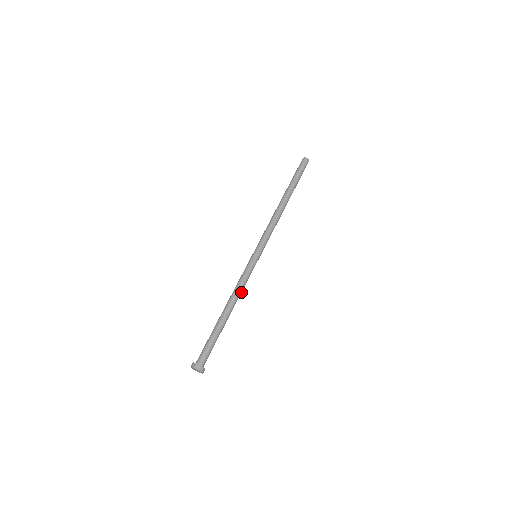
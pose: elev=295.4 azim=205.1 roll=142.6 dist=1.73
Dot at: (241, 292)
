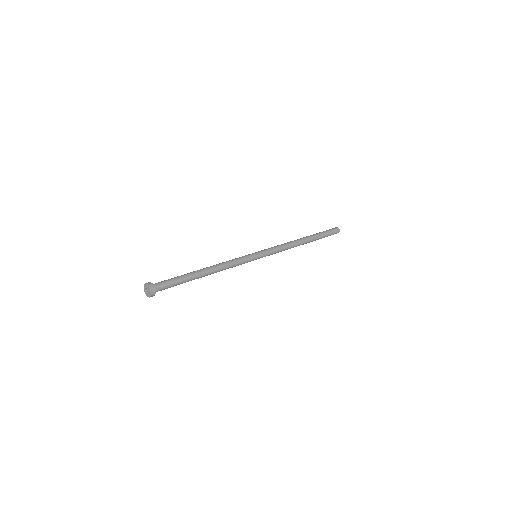
Dot at: occluded
